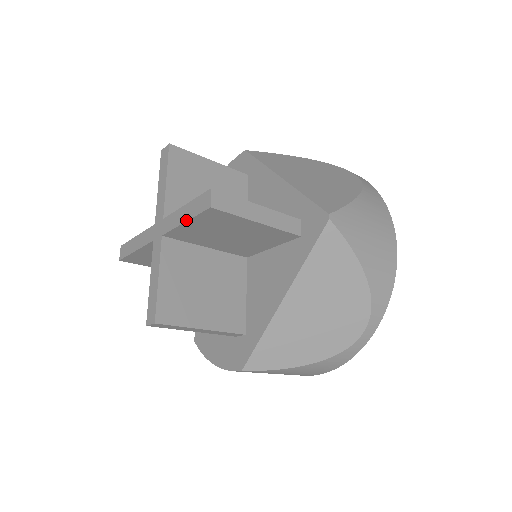
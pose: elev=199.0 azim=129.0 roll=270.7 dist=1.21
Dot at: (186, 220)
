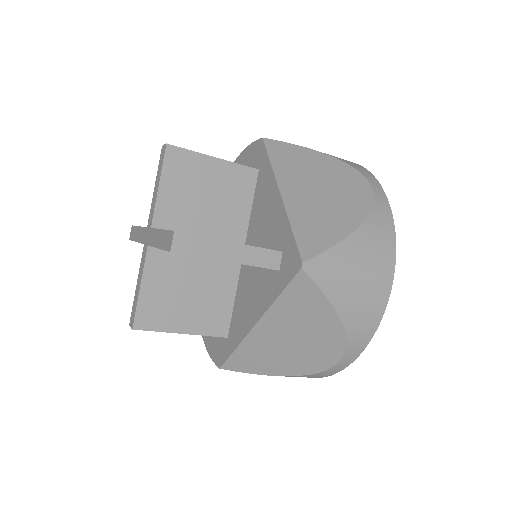
Dot at: (159, 247)
